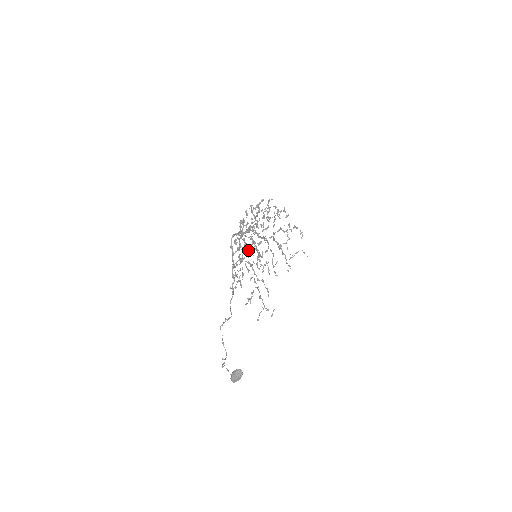
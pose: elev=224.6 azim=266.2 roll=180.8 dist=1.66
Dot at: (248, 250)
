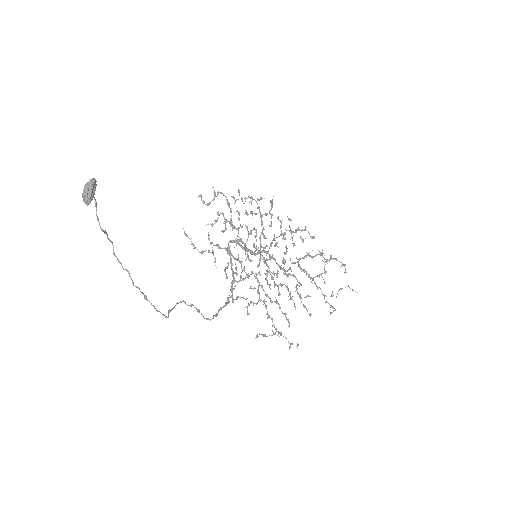
Dot at: occluded
